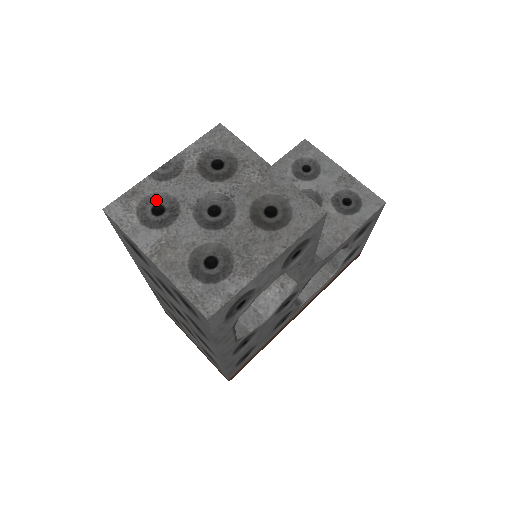
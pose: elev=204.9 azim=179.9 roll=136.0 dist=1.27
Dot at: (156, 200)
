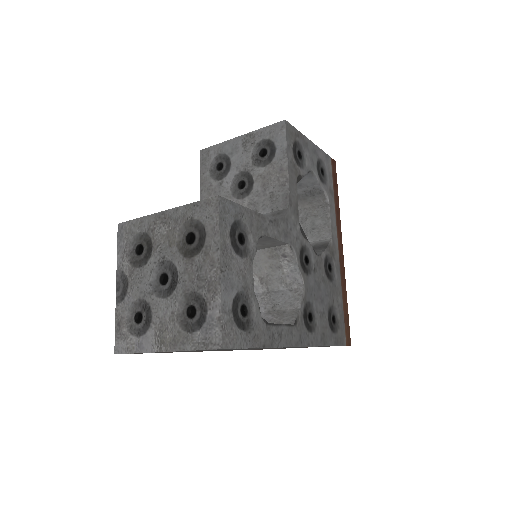
Dot at: (132, 313)
